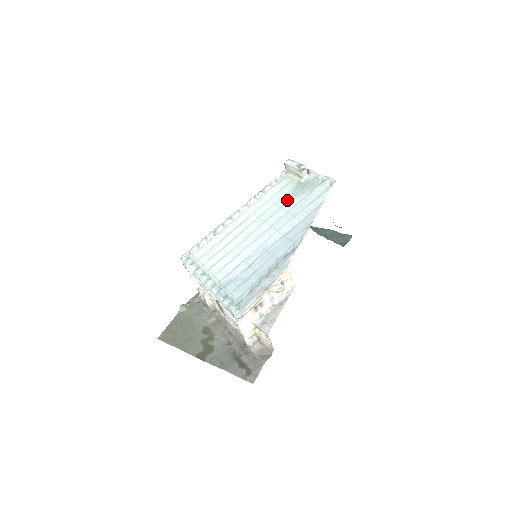
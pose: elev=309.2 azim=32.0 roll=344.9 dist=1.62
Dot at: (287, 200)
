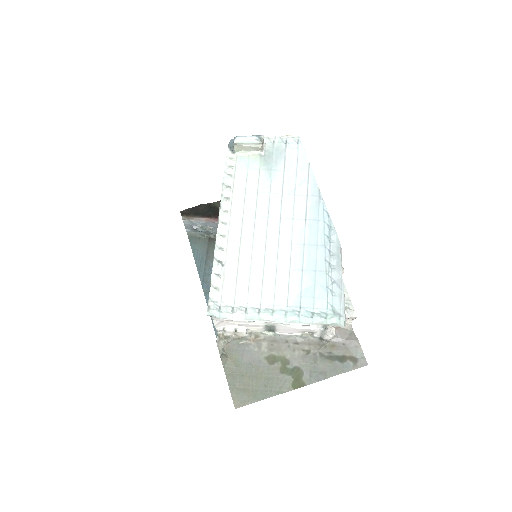
Dot at: (268, 182)
